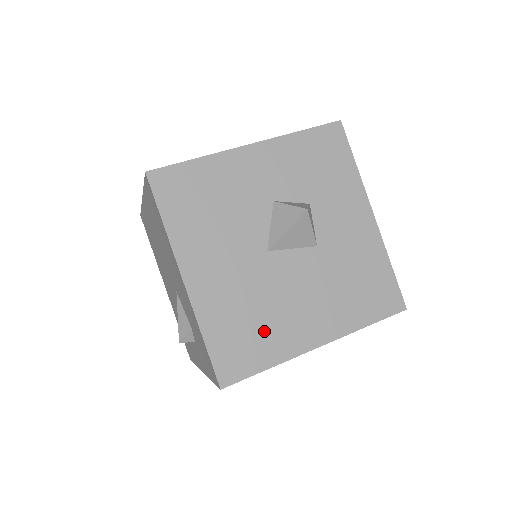
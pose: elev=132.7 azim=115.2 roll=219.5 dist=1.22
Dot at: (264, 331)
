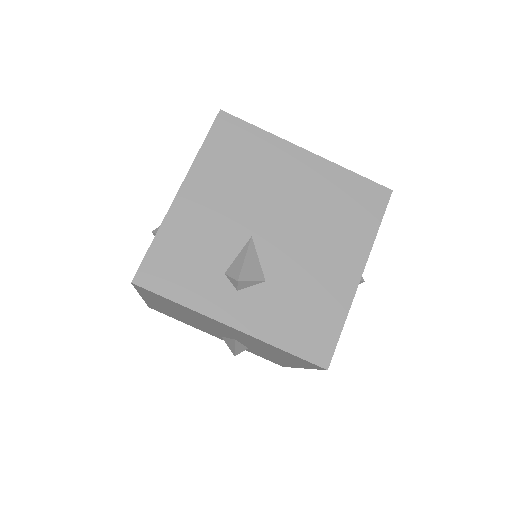
Dot at: occluded
